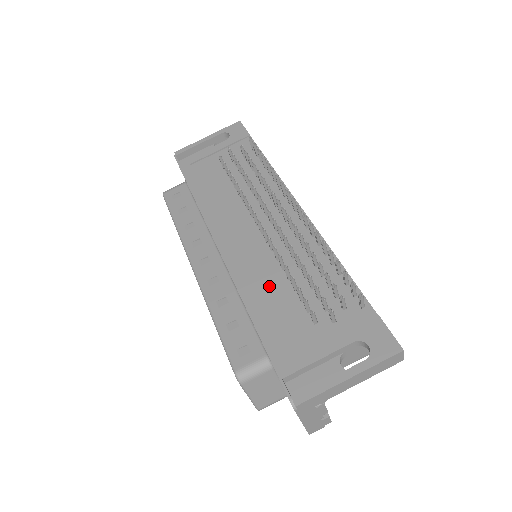
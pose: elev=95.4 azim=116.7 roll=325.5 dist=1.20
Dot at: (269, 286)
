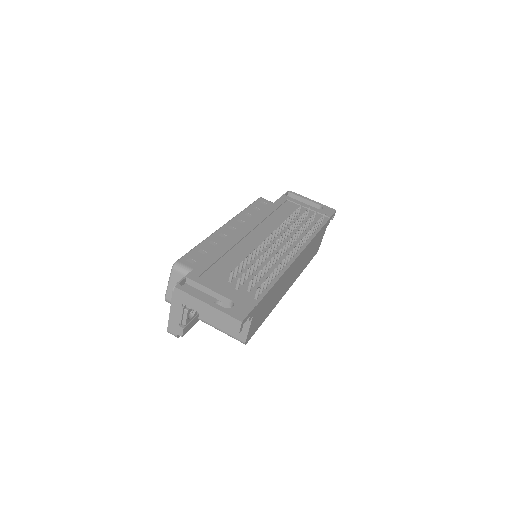
Dot at: (237, 256)
